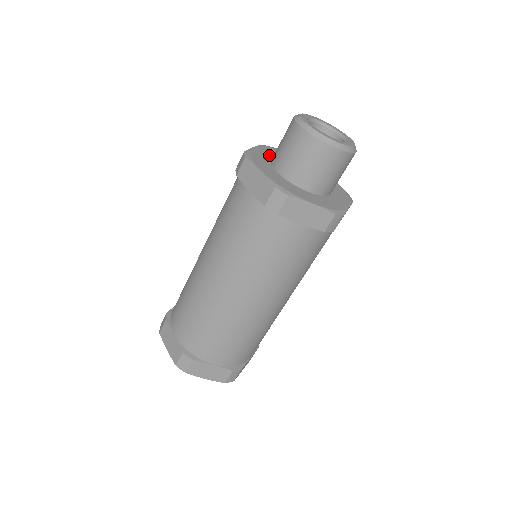
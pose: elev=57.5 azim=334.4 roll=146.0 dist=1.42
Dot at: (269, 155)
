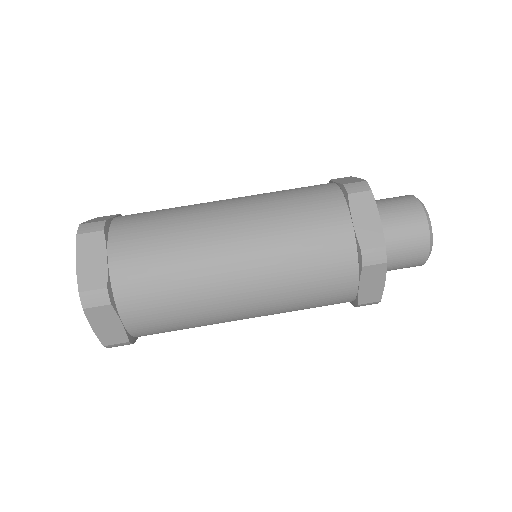
Dot at: occluded
